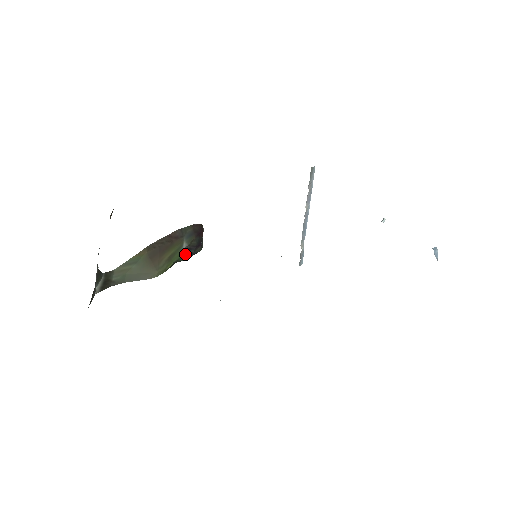
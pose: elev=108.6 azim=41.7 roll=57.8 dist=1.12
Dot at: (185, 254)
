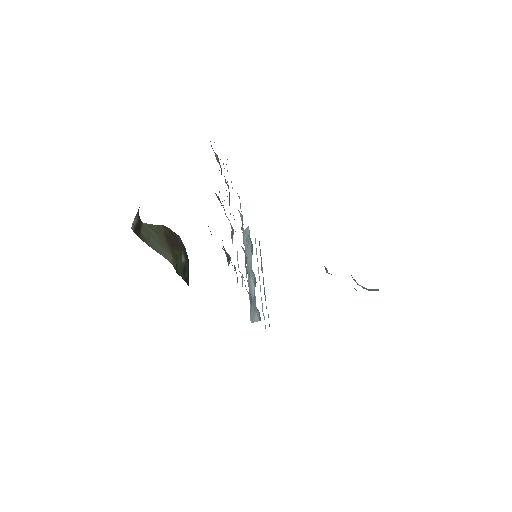
Dot at: (182, 271)
